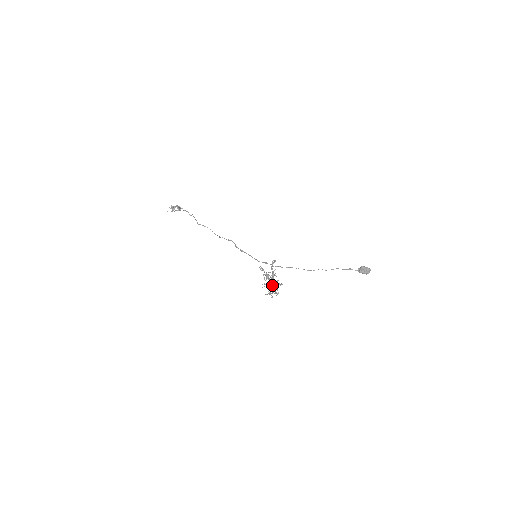
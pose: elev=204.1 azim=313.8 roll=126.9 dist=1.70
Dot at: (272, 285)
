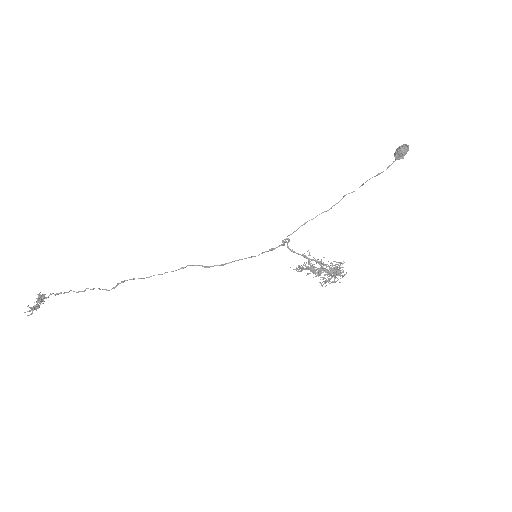
Dot at: (334, 274)
